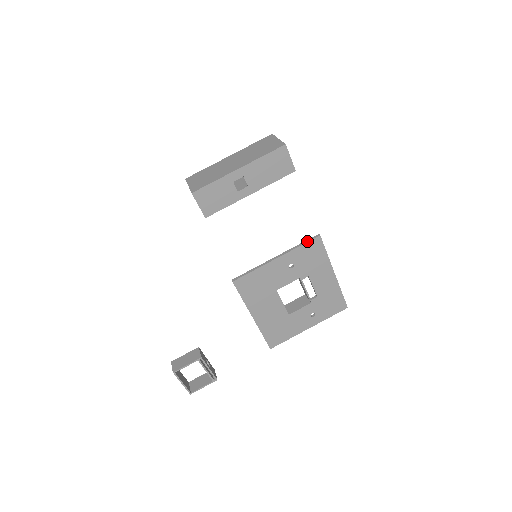
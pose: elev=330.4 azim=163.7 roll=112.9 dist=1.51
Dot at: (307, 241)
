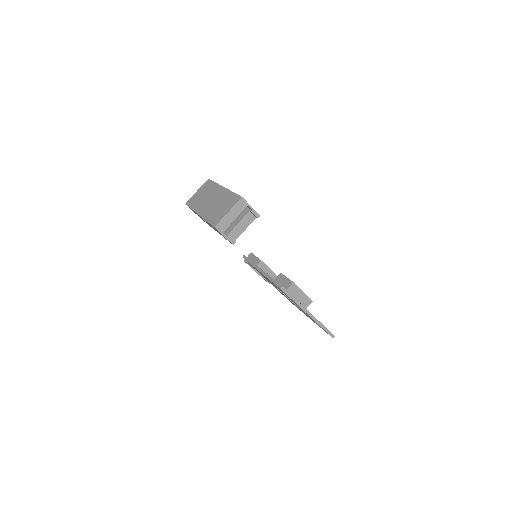
Dot at: (274, 282)
